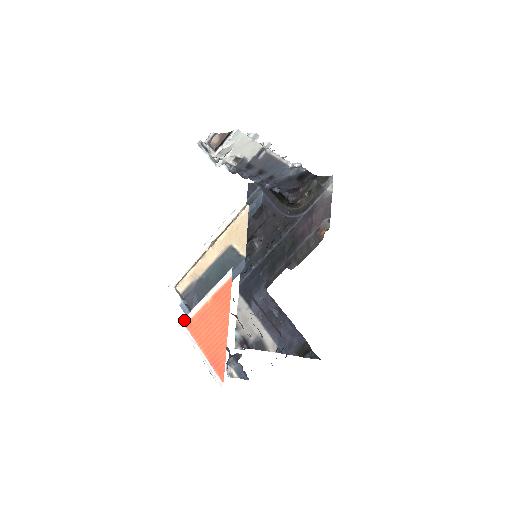
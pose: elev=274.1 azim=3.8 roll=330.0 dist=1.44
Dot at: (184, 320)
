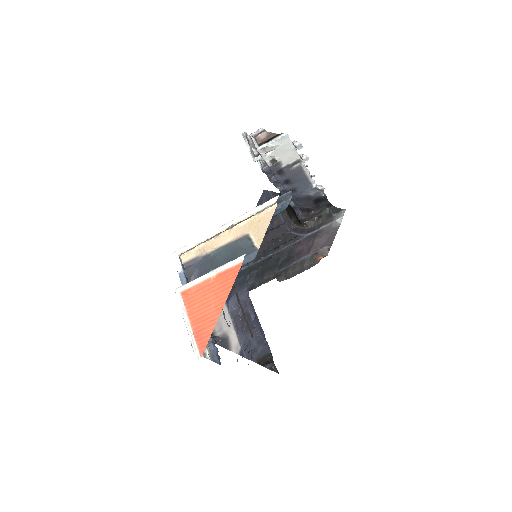
Dot at: (182, 287)
